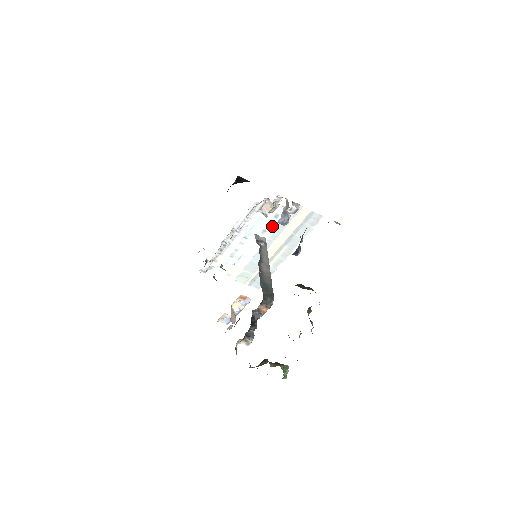
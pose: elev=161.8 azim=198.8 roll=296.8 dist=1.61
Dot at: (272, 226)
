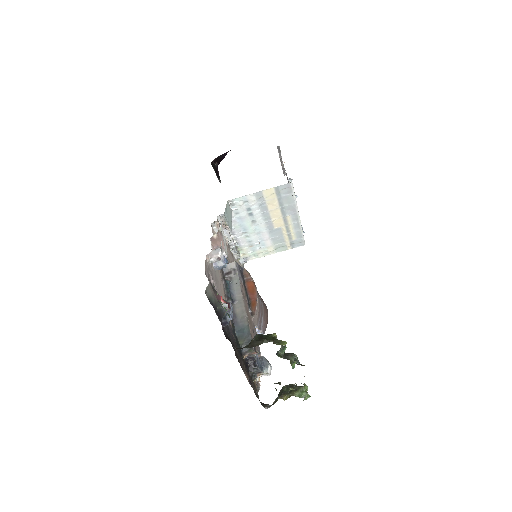
Dot at: (255, 215)
